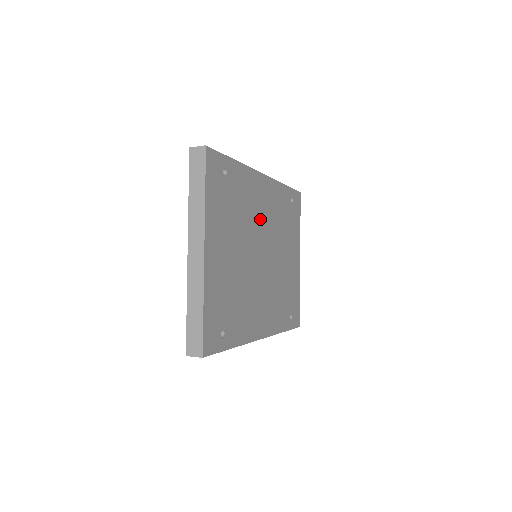
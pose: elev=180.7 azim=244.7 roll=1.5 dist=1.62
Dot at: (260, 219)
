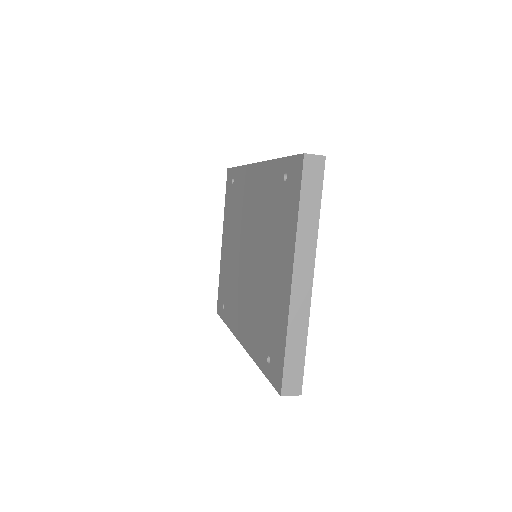
Dot at: occluded
